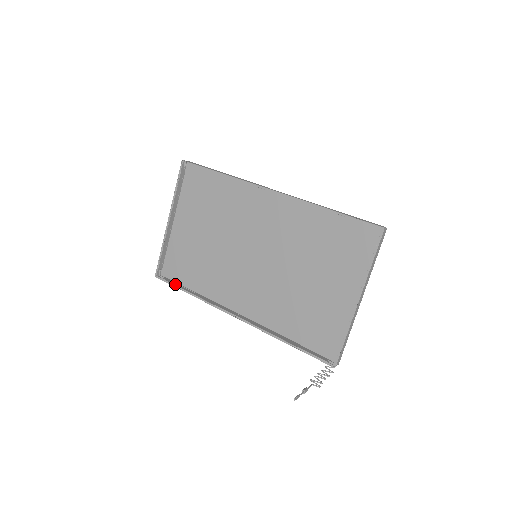
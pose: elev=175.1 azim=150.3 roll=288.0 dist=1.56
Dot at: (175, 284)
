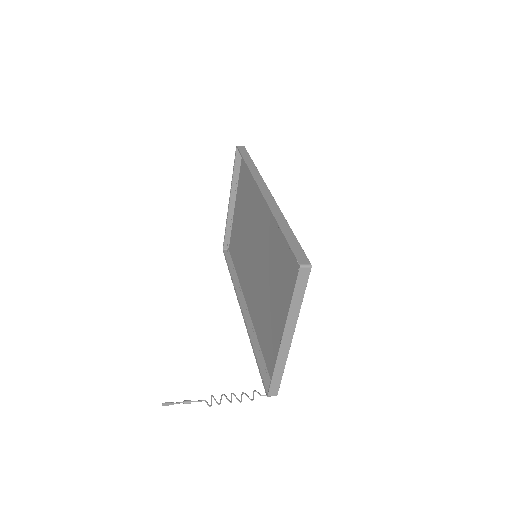
Dot at: (228, 261)
